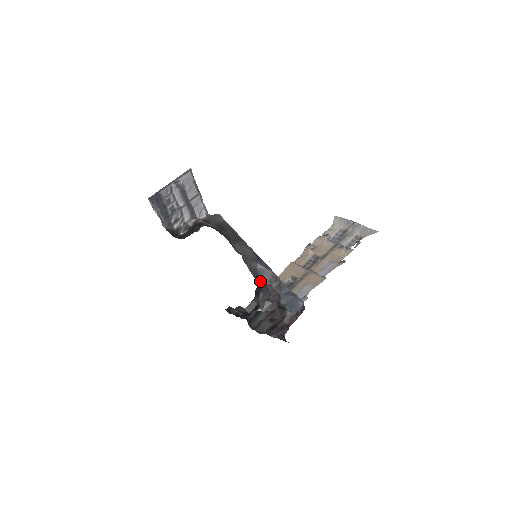
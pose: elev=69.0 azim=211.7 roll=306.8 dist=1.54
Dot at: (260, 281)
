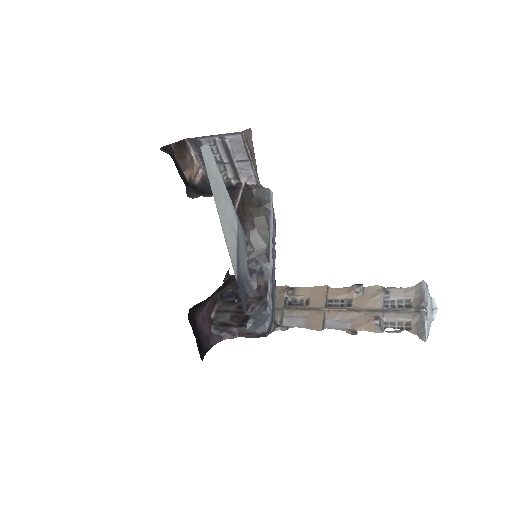
Dot at: (252, 279)
